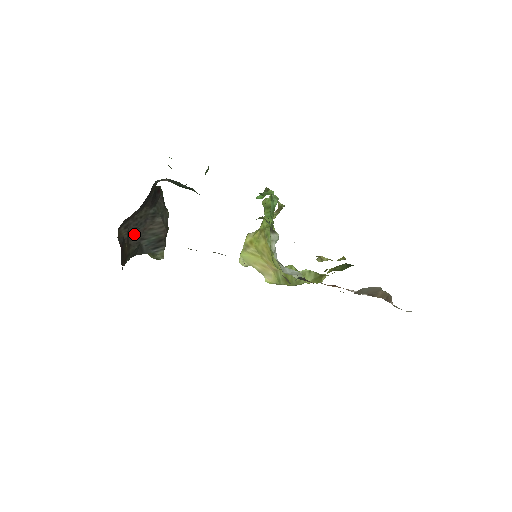
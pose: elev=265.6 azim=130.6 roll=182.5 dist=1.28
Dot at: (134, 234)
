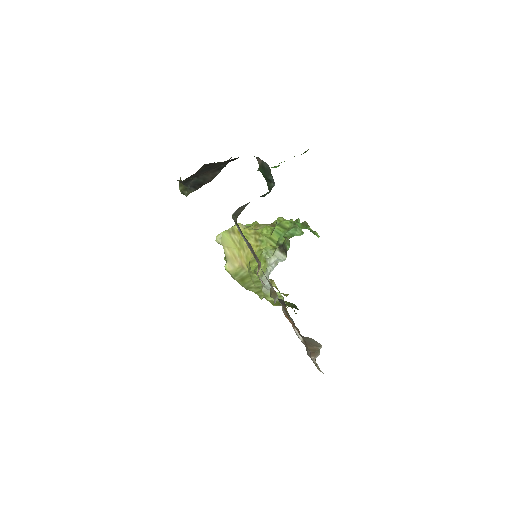
Dot at: (201, 171)
